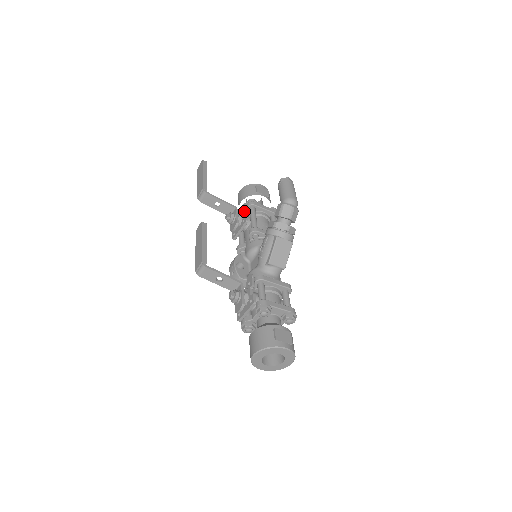
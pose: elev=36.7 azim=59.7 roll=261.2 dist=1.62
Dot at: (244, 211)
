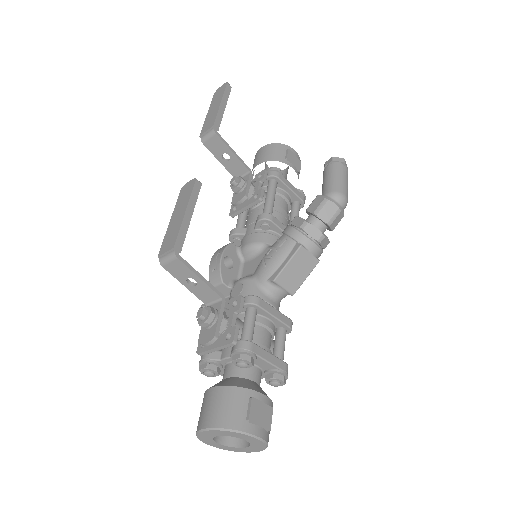
Dot at: (261, 181)
